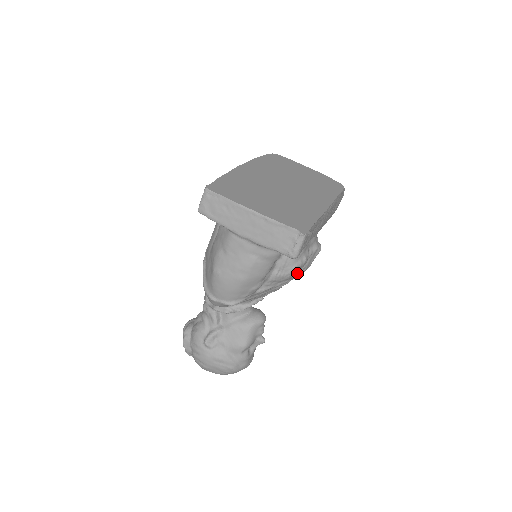
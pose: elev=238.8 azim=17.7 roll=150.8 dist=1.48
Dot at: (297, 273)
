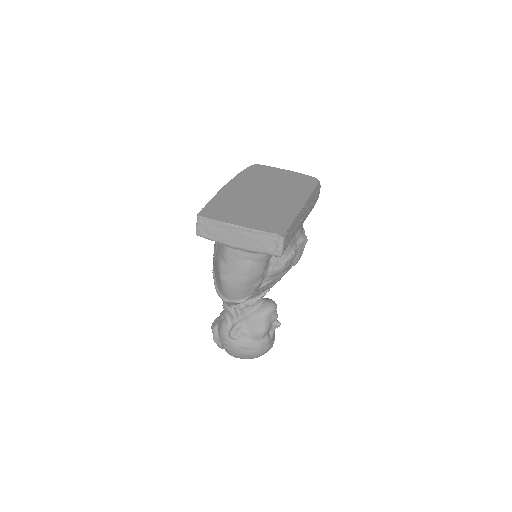
Dot at: (291, 264)
